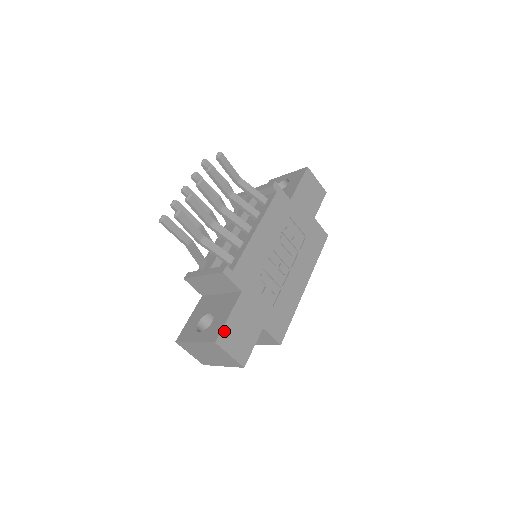
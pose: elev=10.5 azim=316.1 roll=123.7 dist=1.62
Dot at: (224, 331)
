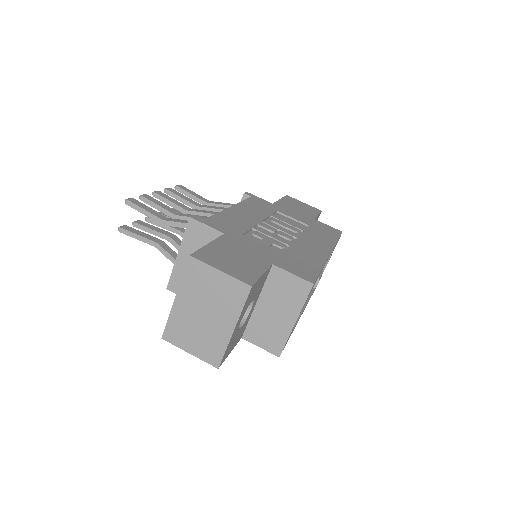
Dot at: (203, 252)
